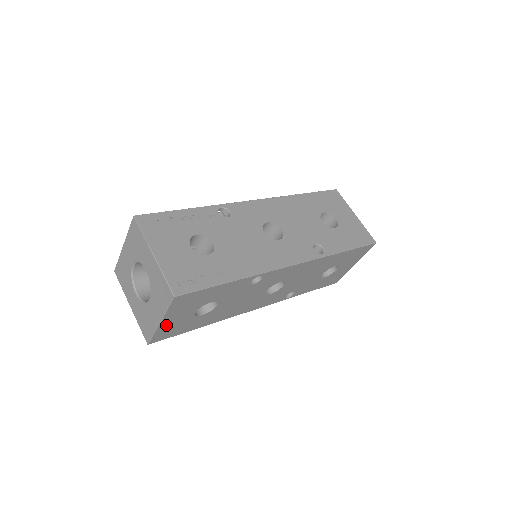
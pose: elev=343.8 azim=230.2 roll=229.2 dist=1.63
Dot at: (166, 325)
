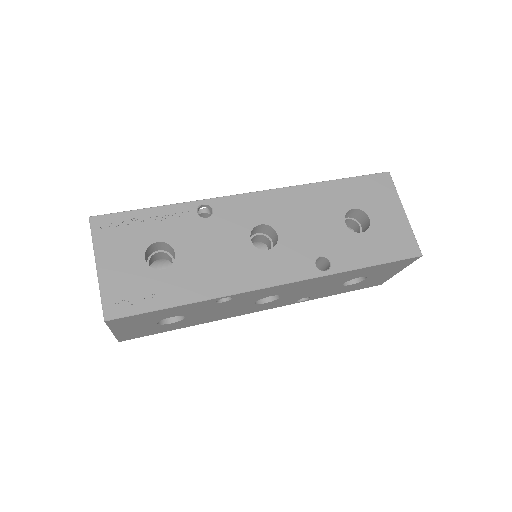
Dot at: (125, 332)
